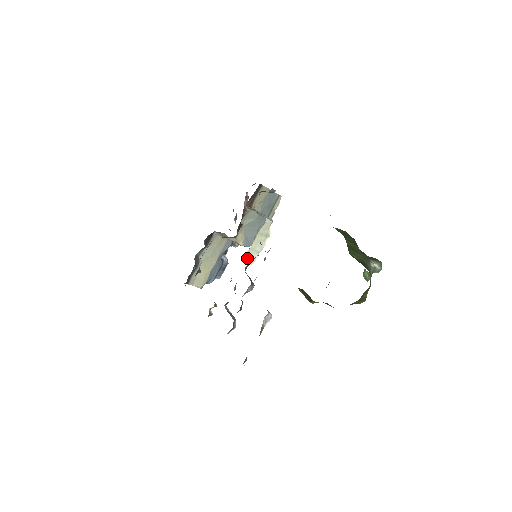
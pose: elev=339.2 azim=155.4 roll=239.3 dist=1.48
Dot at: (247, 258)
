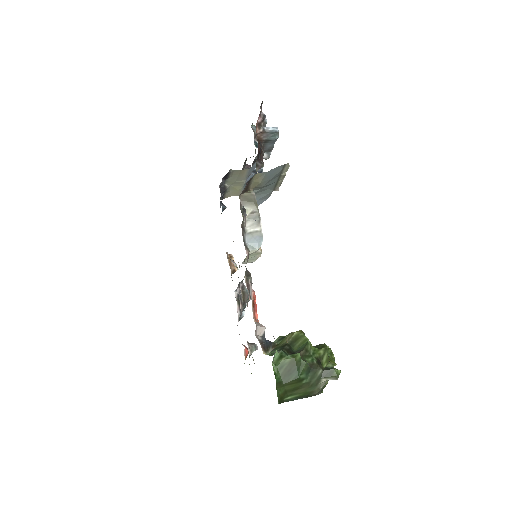
Dot at: (245, 263)
